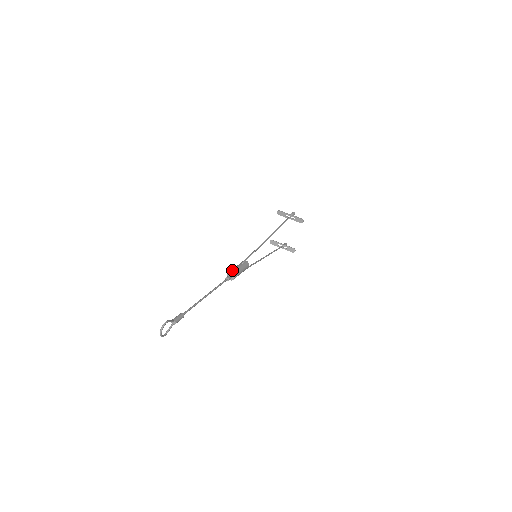
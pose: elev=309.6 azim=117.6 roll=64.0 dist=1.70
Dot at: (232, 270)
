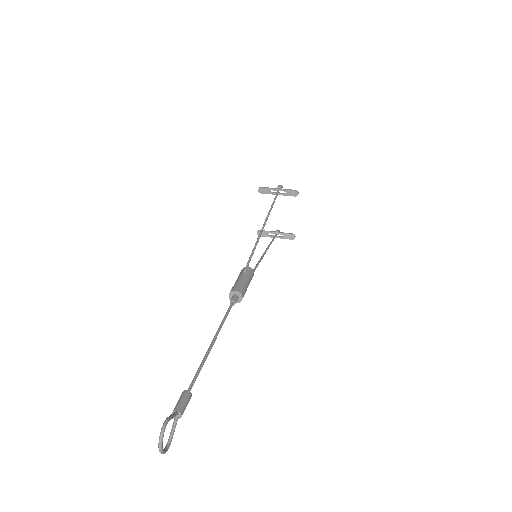
Dot at: (235, 286)
